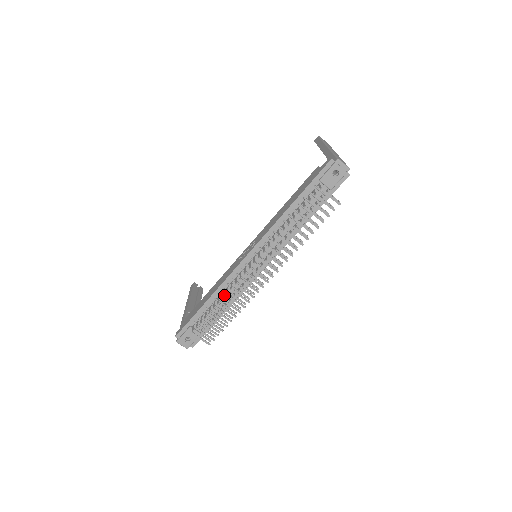
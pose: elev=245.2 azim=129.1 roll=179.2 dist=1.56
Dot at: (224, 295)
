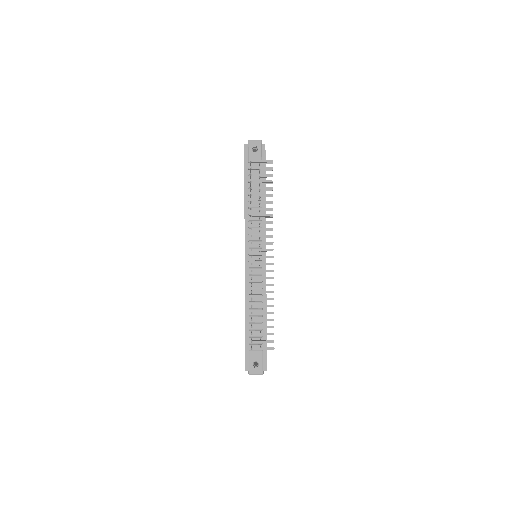
Dot at: (254, 301)
